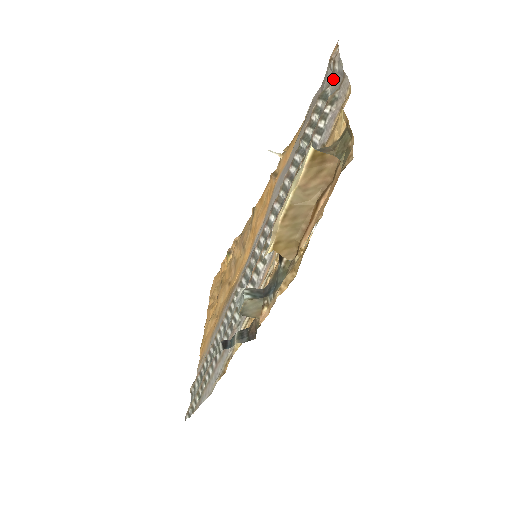
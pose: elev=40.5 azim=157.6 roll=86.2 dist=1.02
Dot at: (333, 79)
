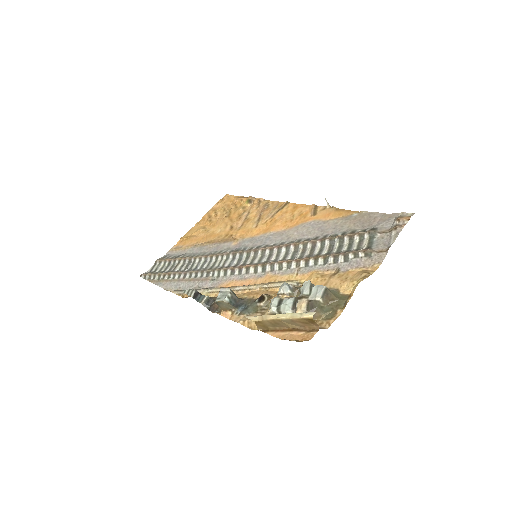
Dot at: (386, 234)
